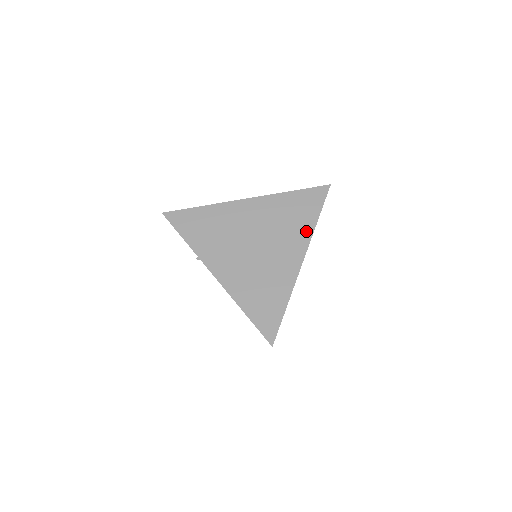
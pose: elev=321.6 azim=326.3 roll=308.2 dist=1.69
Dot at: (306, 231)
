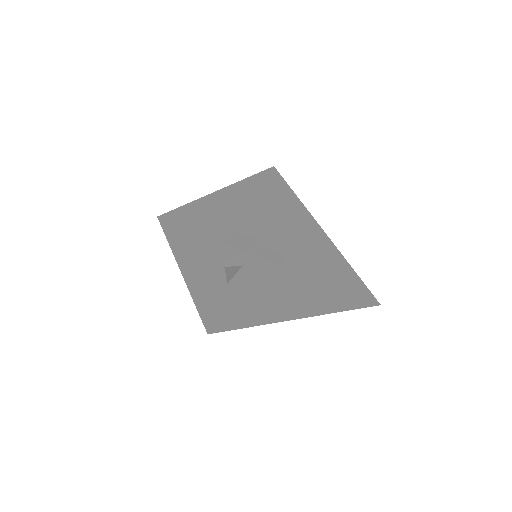
Dot at: (297, 203)
